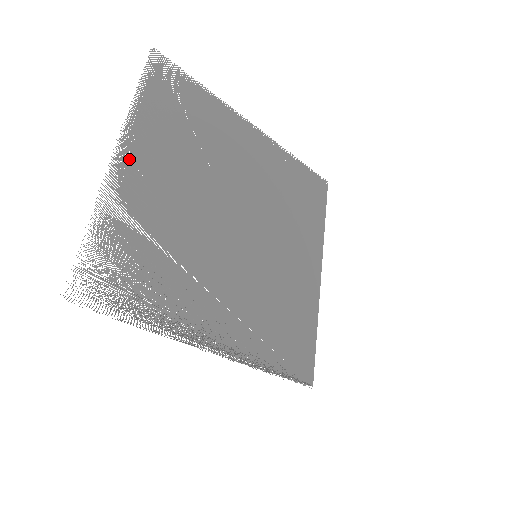
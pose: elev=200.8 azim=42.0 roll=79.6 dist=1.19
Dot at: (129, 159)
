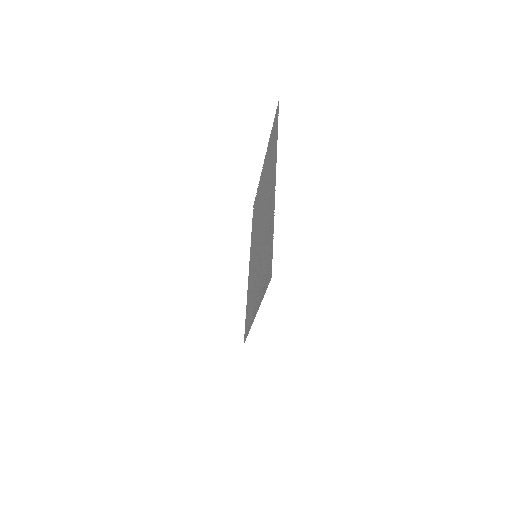
Dot at: (274, 184)
